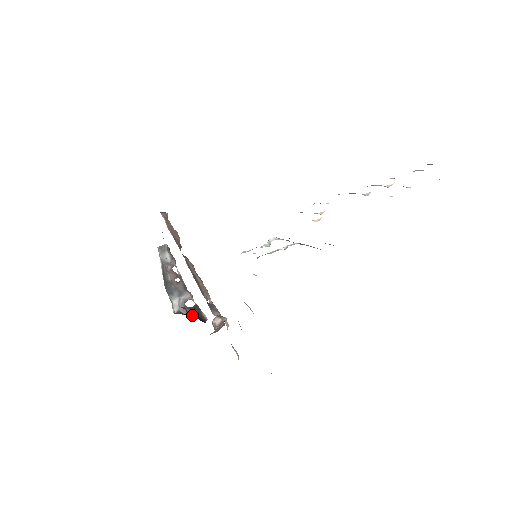
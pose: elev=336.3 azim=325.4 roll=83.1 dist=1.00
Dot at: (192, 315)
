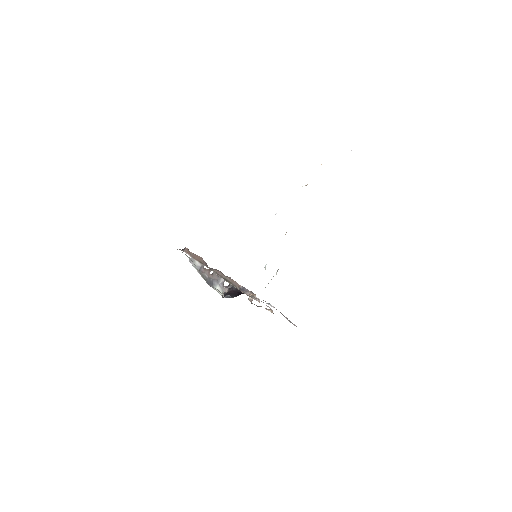
Dot at: (232, 292)
